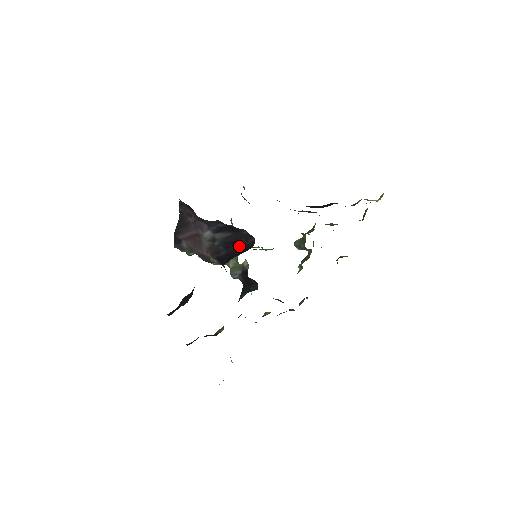
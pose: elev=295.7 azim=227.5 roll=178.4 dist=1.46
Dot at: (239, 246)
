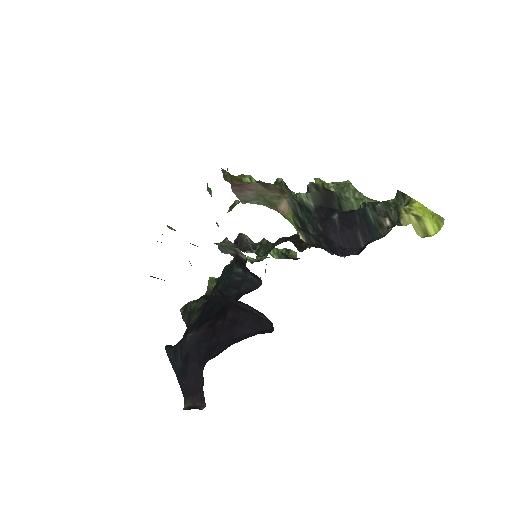
Dot at: (247, 309)
